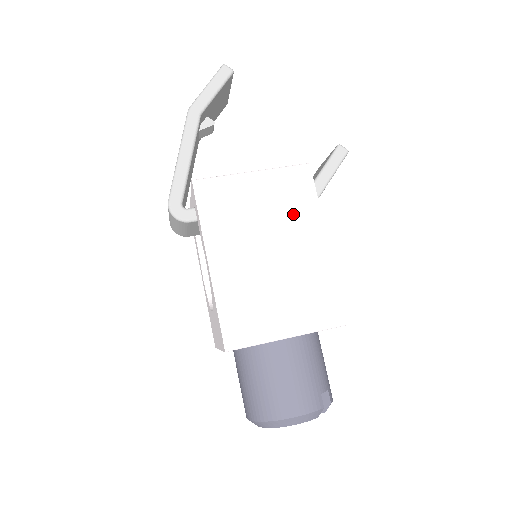
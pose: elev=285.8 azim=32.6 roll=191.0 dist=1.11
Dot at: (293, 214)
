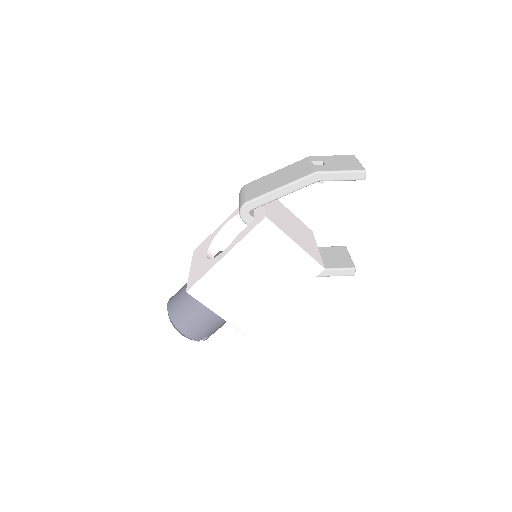
Dot at: (286, 279)
